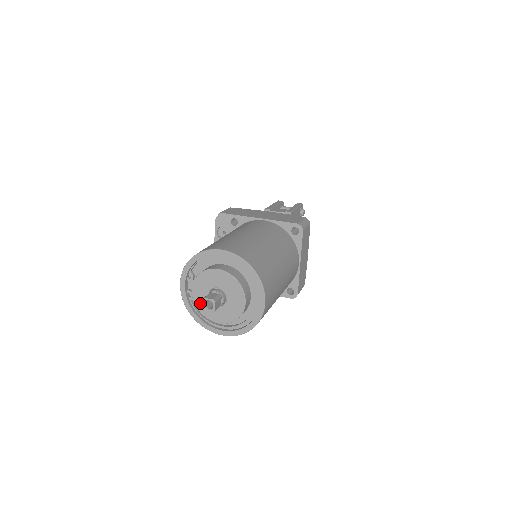
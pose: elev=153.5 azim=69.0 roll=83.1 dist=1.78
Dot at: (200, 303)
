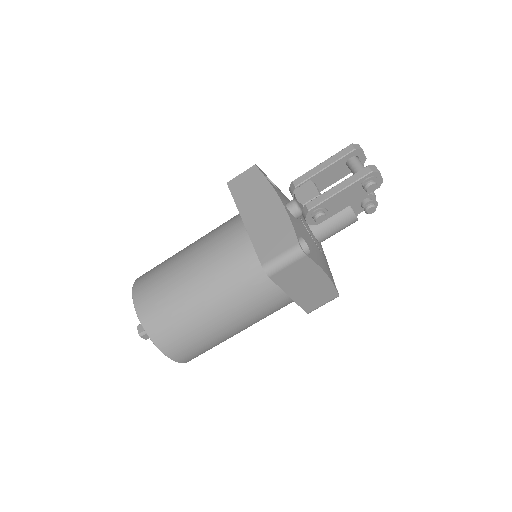
Dot at: occluded
